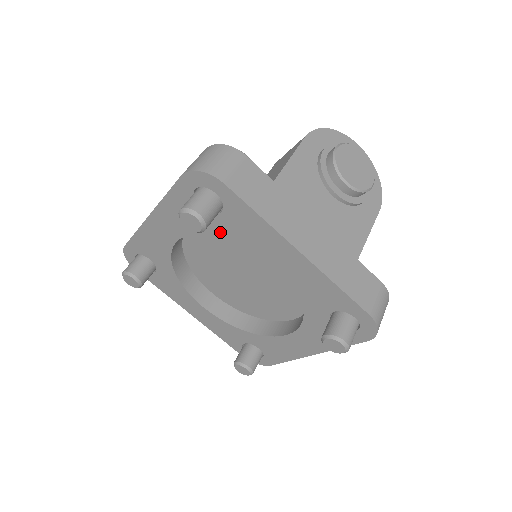
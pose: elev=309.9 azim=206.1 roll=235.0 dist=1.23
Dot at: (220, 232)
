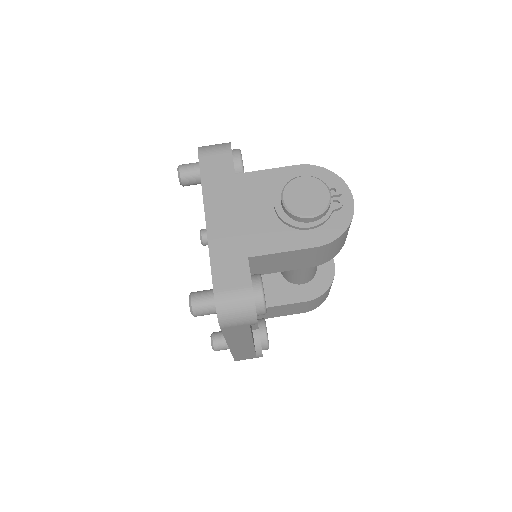
Dot at: occluded
